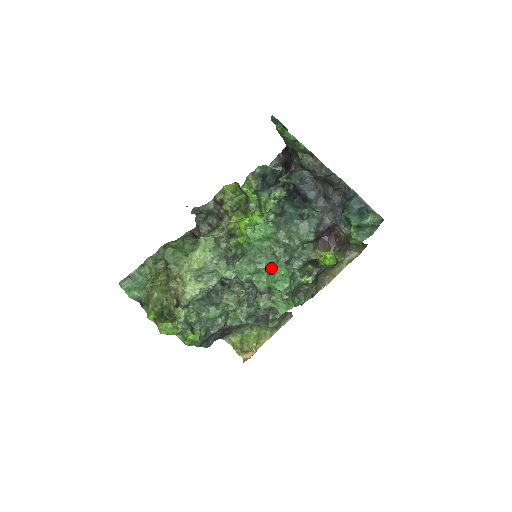
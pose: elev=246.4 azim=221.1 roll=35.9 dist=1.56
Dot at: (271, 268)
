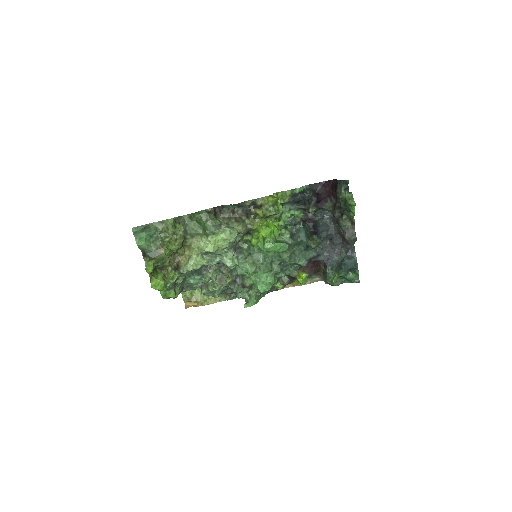
Dot at: (264, 274)
